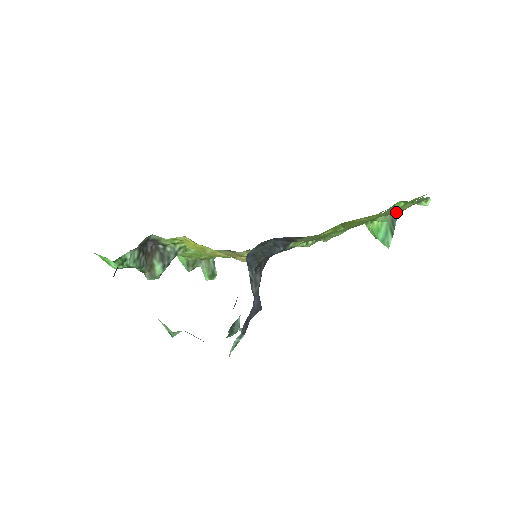
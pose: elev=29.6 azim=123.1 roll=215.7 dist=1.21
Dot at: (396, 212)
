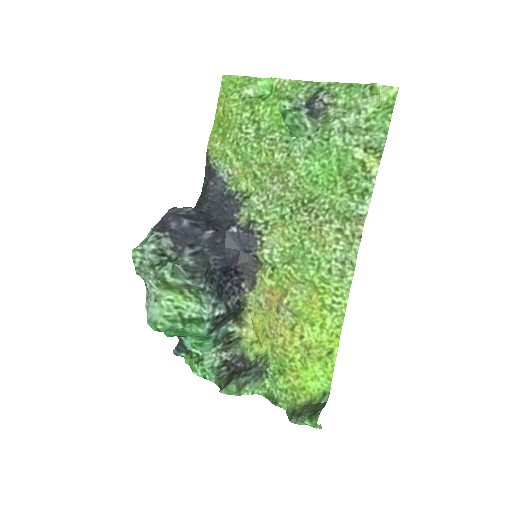
Dot at: (243, 89)
